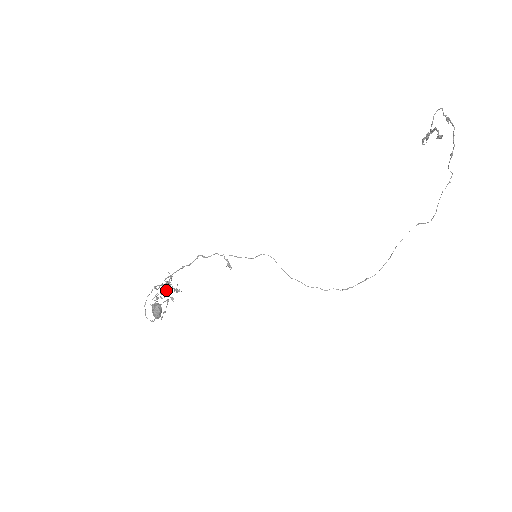
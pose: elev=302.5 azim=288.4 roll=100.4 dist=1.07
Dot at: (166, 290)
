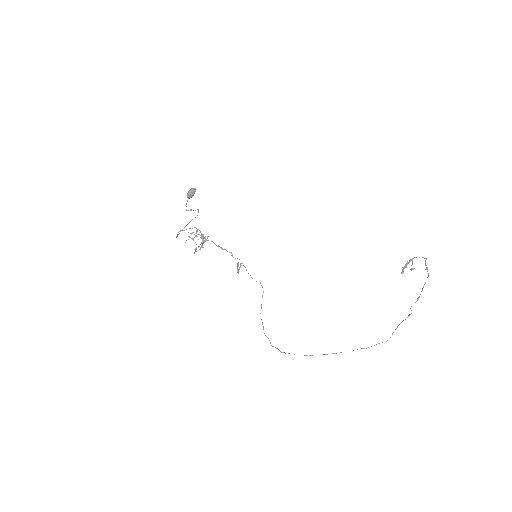
Dot at: occluded
